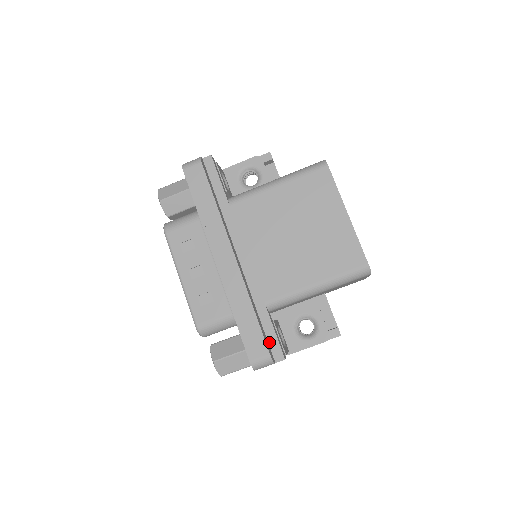
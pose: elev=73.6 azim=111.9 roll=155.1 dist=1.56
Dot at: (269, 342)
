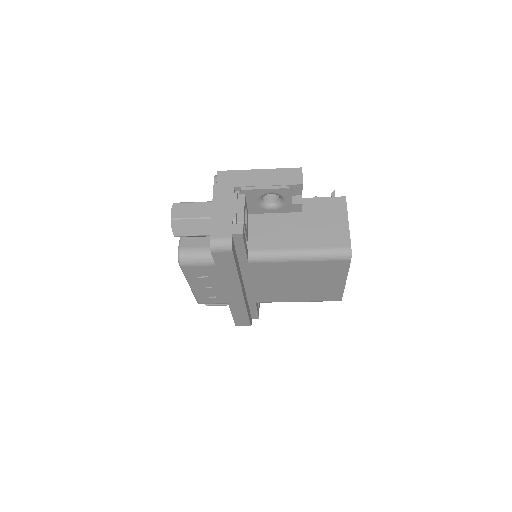
Dot at: (251, 314)
